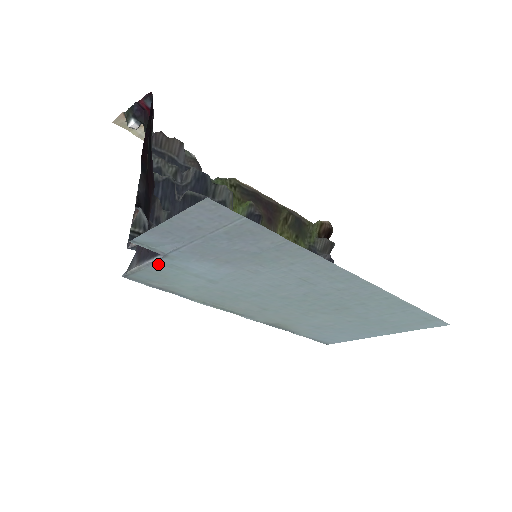
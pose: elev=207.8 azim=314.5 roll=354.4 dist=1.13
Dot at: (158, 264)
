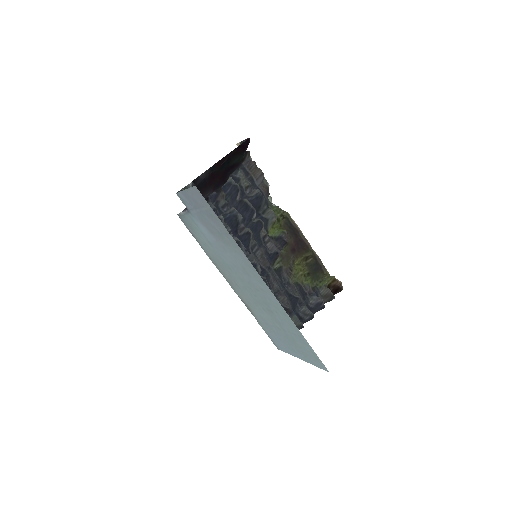
Dot at: (188, 215)
